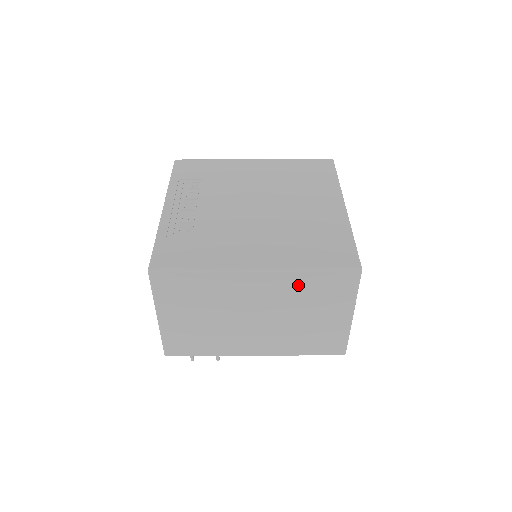
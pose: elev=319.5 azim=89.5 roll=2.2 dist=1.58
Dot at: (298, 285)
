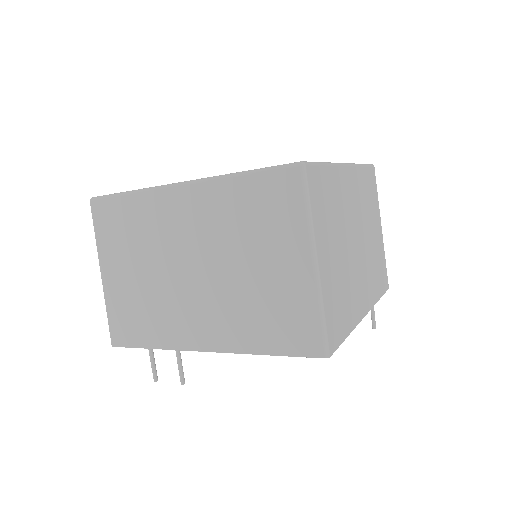
Dot at: (230, 203)
